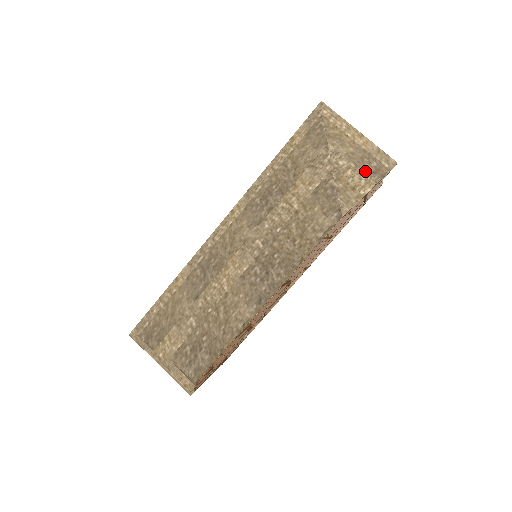
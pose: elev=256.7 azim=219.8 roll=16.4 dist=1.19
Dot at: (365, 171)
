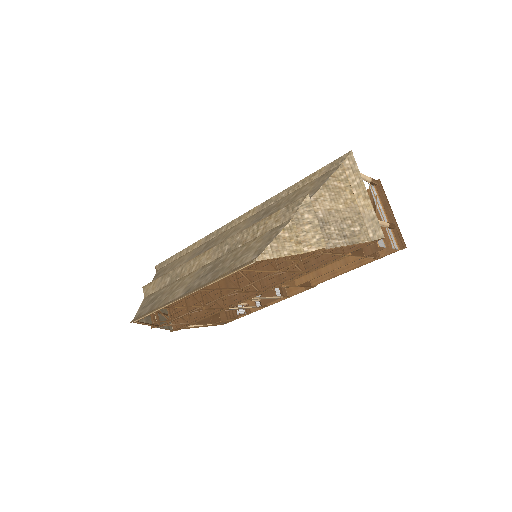
Dot at: (333, 232)
